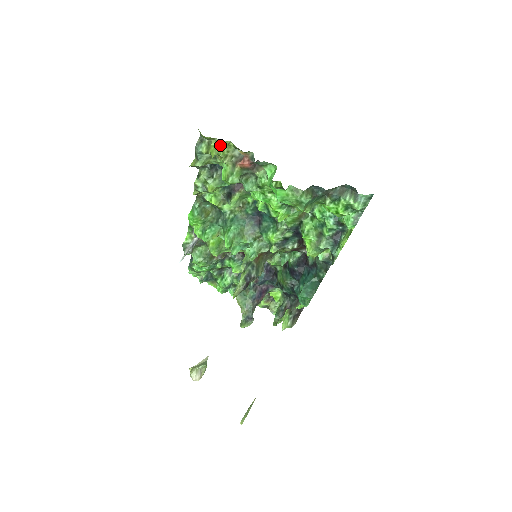
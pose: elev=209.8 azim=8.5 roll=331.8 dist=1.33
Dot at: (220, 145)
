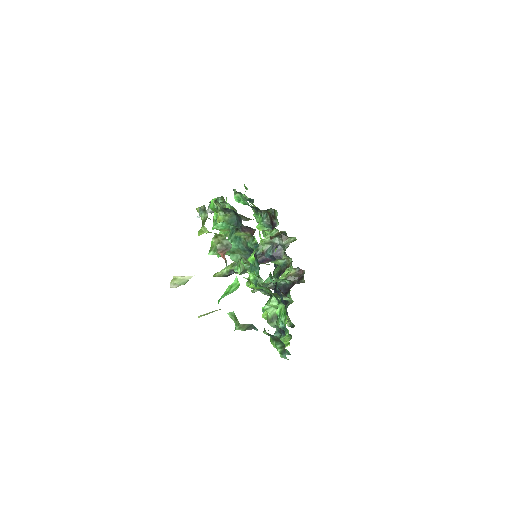
Dot at: occluded
